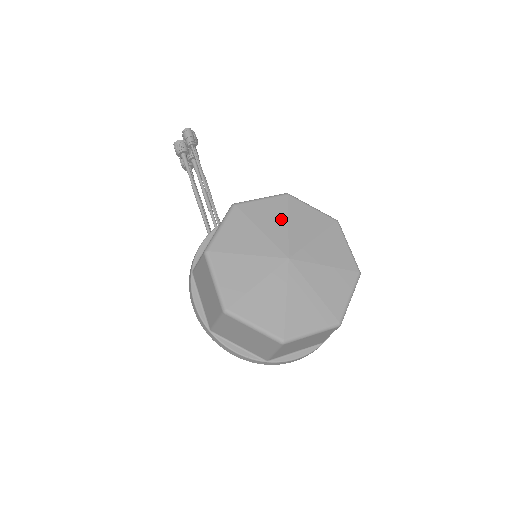
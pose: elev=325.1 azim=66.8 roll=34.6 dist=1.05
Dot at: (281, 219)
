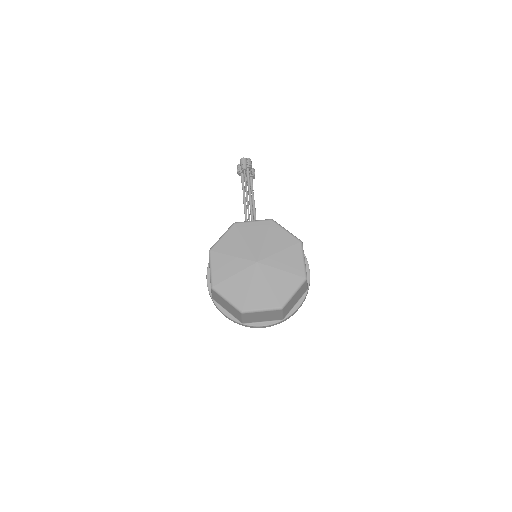
Dot at: (261, 236)
